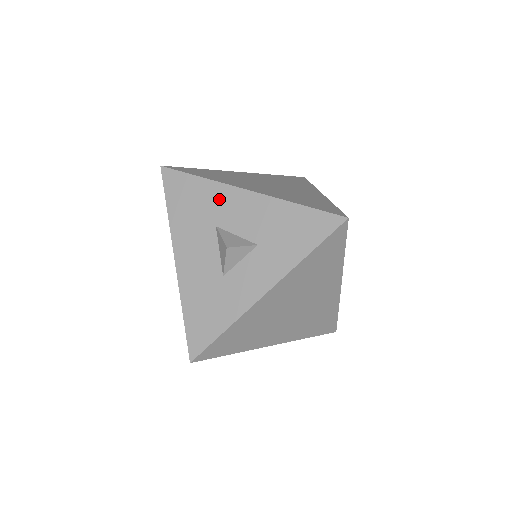
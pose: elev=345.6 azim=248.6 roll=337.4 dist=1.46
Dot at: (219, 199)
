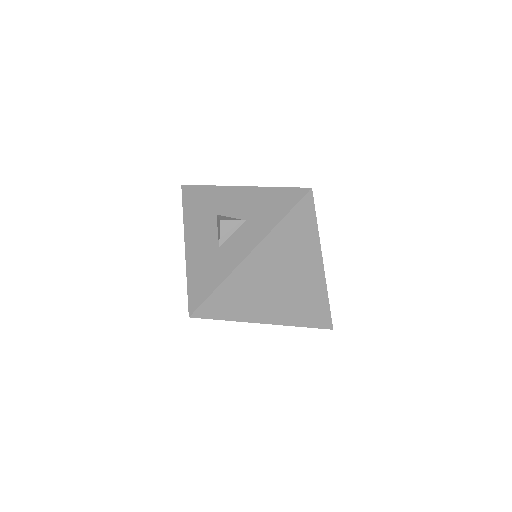
Dot at: (220, 196)
